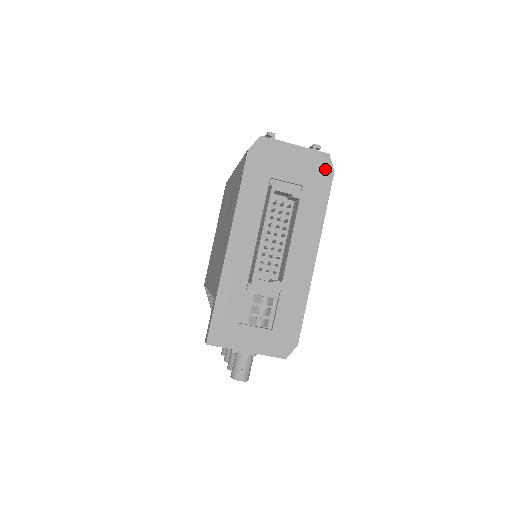
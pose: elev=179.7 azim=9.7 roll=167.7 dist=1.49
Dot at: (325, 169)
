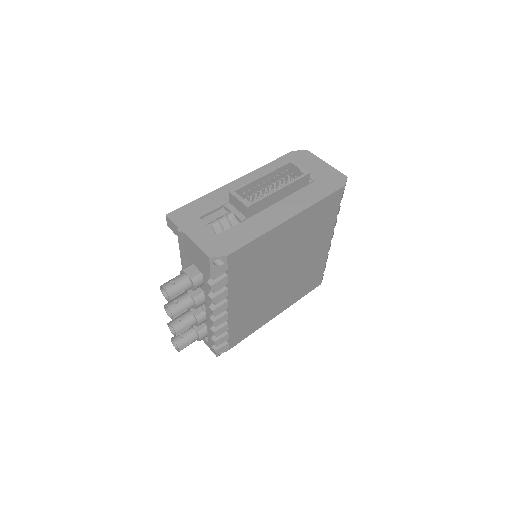
Dot at: (338, 182)
